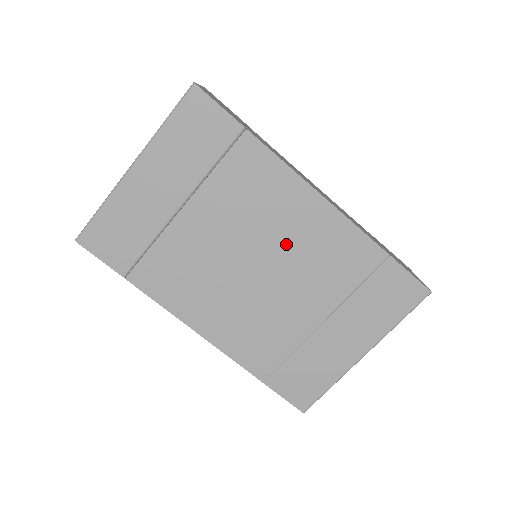
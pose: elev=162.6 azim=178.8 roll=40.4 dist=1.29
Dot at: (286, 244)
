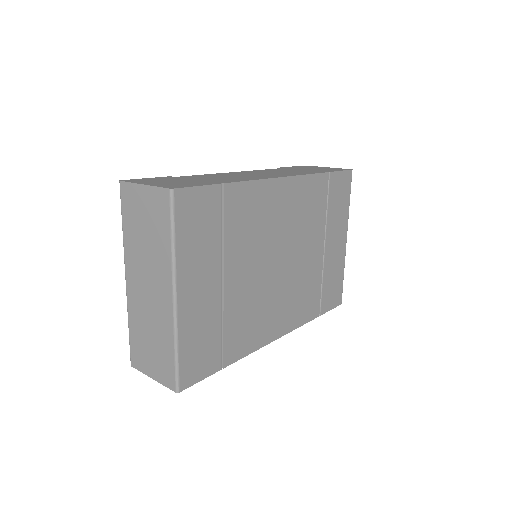
Dot at: (286, 229)
